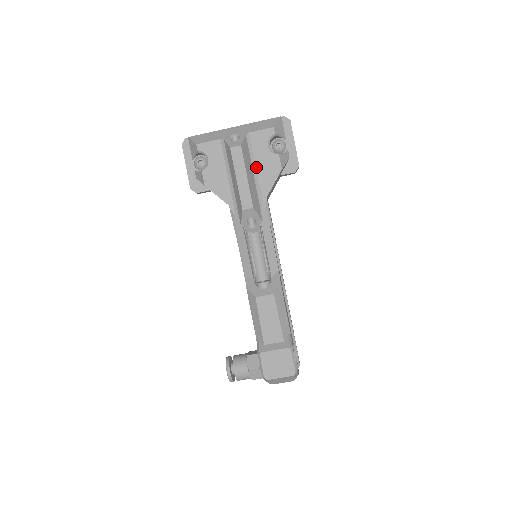
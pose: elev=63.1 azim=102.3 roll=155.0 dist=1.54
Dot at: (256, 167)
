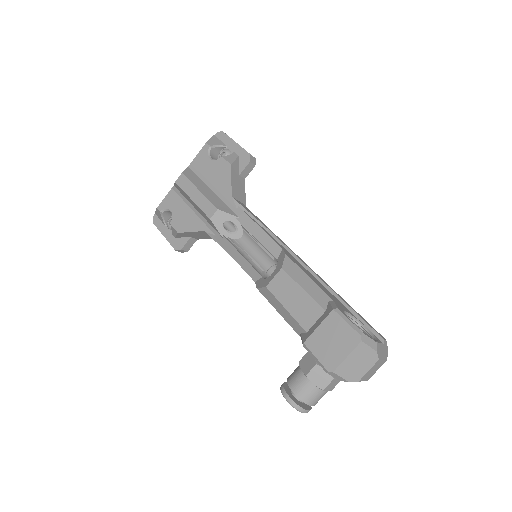
Dot at: (209, 182)
